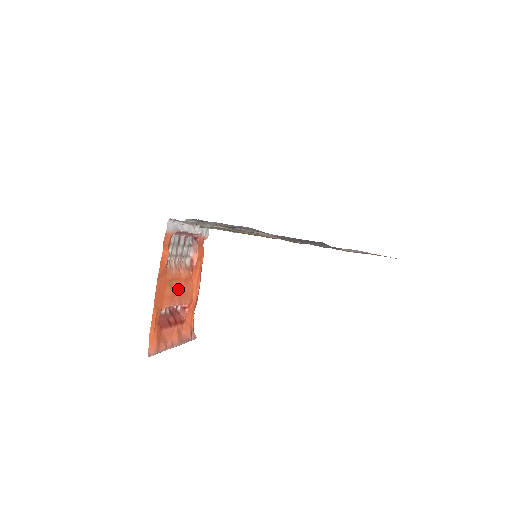
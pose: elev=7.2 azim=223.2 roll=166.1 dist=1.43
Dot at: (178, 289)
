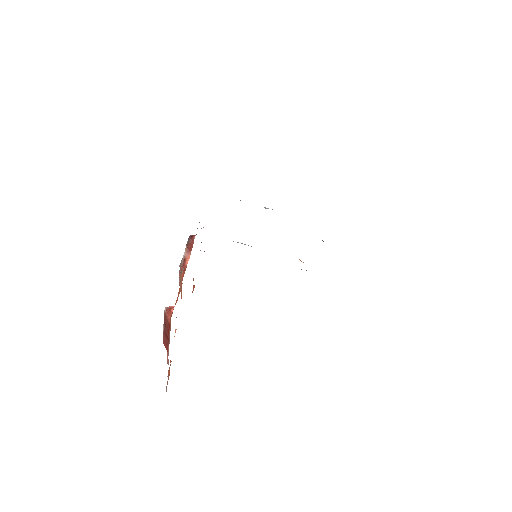
Dot at: occluded
